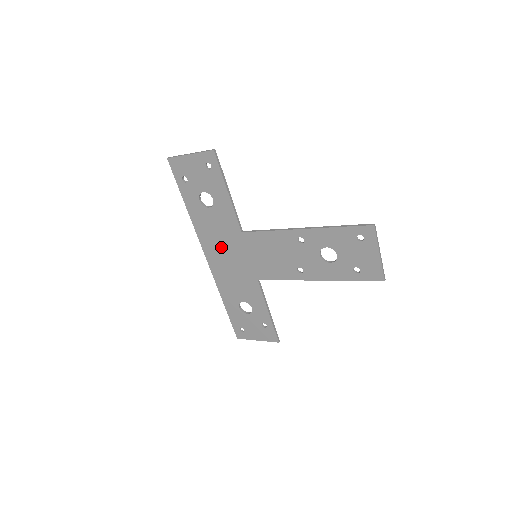
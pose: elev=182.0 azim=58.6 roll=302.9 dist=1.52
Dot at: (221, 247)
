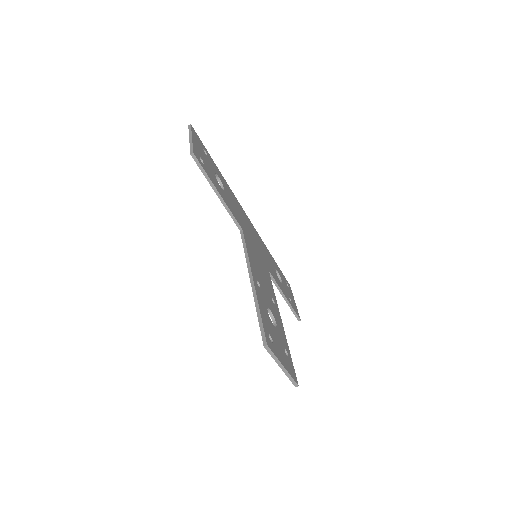
Dot at: occluded
